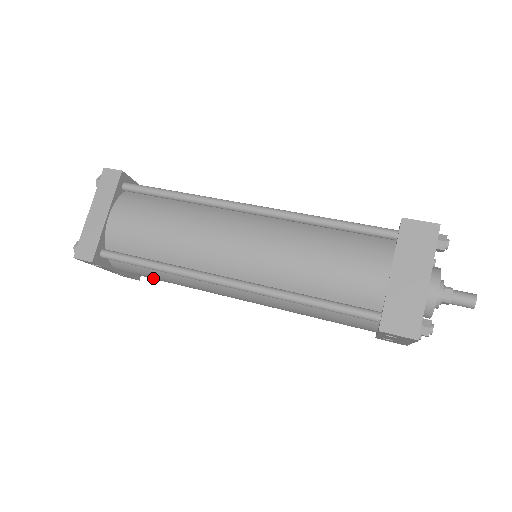
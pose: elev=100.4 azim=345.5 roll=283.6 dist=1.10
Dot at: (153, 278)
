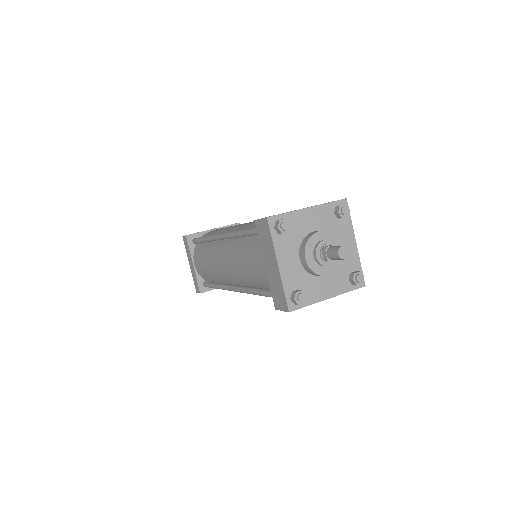
Dot at: occluded
